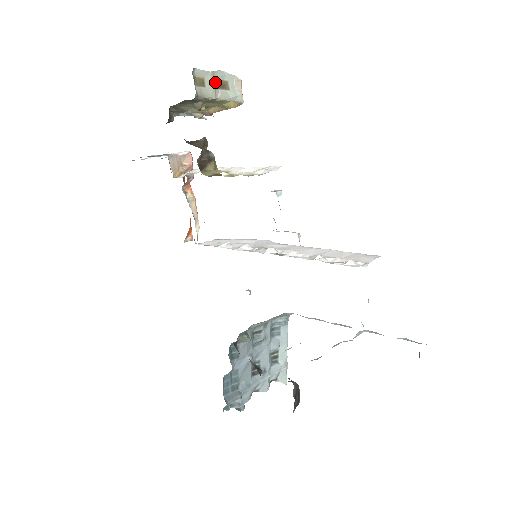
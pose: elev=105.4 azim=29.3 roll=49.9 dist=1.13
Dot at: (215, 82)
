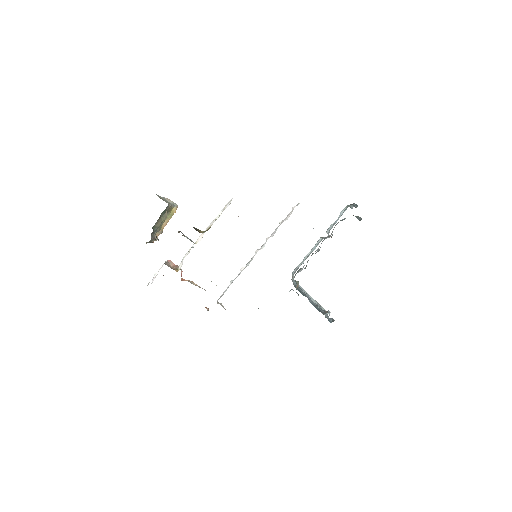
Dot at: occluded
